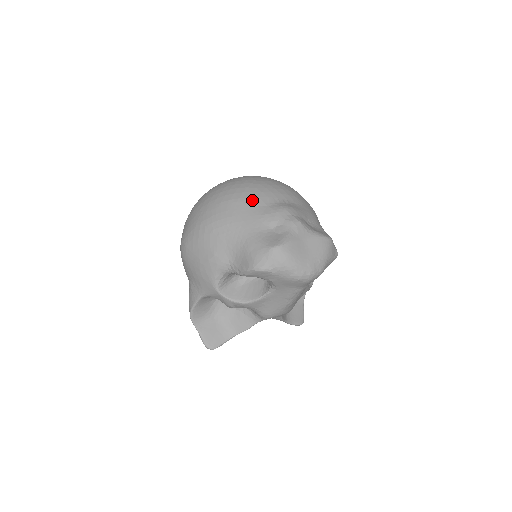
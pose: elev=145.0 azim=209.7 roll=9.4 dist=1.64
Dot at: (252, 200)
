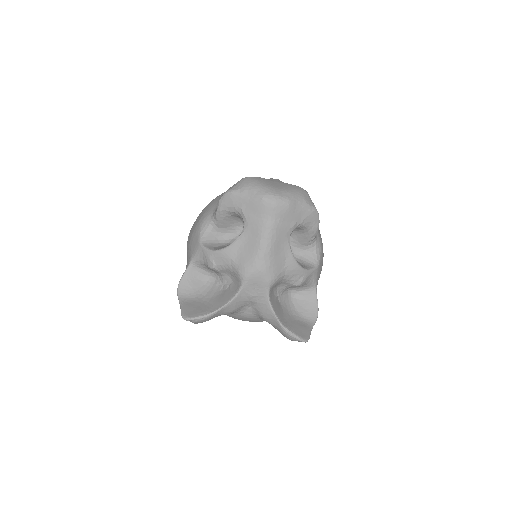
Dot at: occluded
